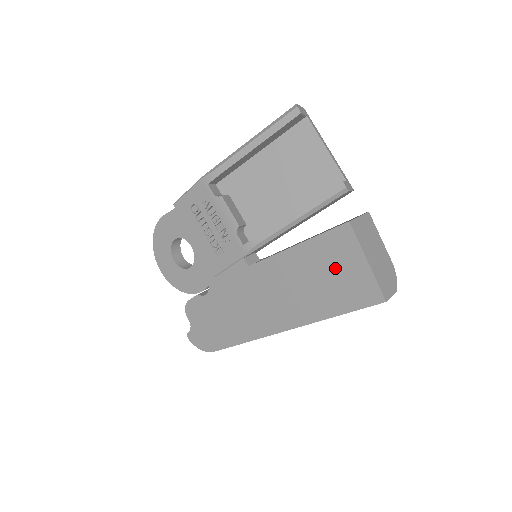
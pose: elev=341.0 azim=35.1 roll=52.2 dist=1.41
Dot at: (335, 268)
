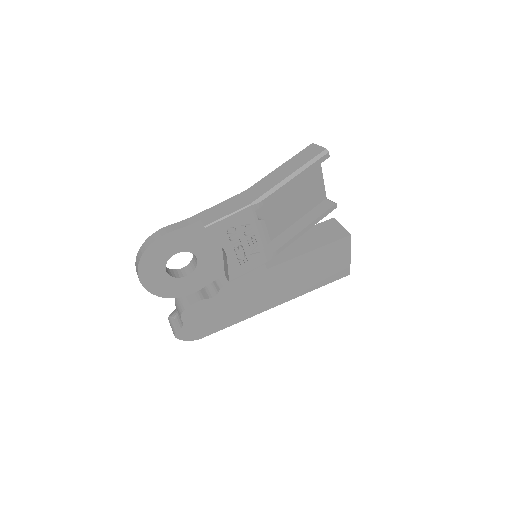
Dot at: (331, 261)
